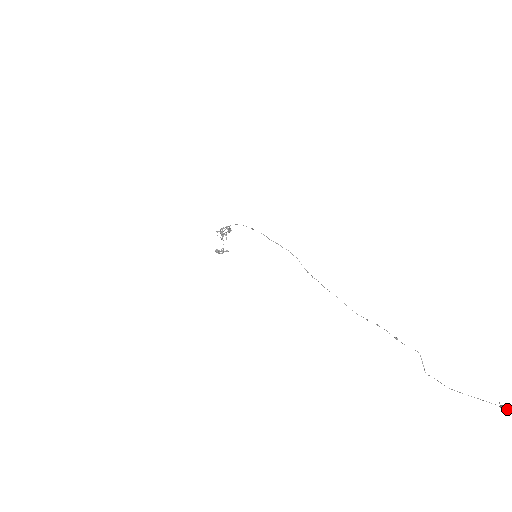
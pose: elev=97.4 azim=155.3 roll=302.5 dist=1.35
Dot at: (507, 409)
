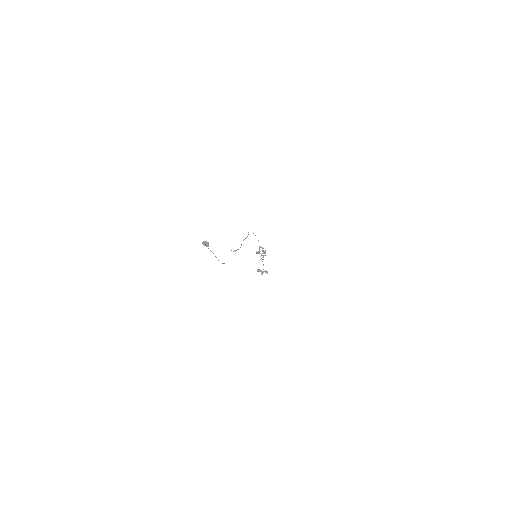
Dot at: (202, 242)
